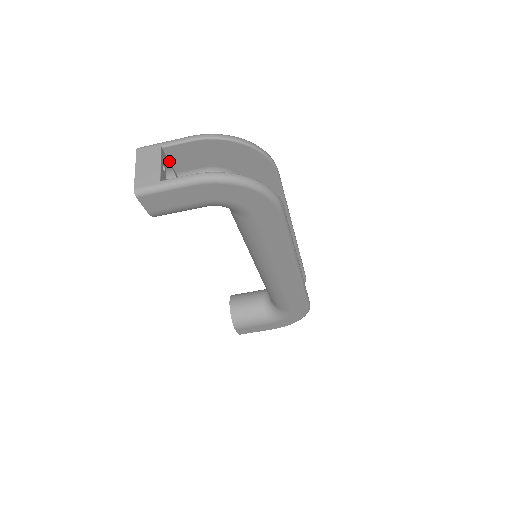
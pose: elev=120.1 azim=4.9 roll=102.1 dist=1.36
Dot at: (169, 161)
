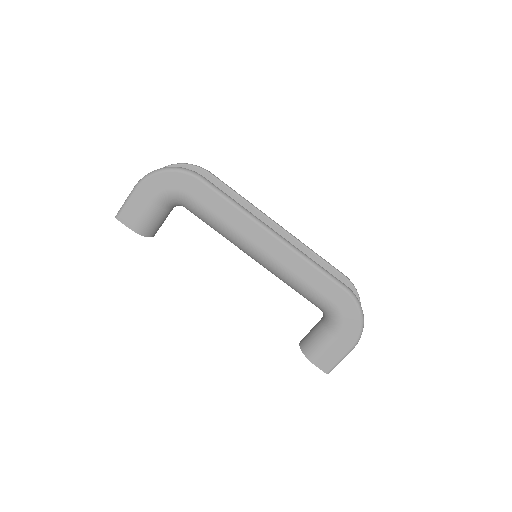
Dot at: occluded
